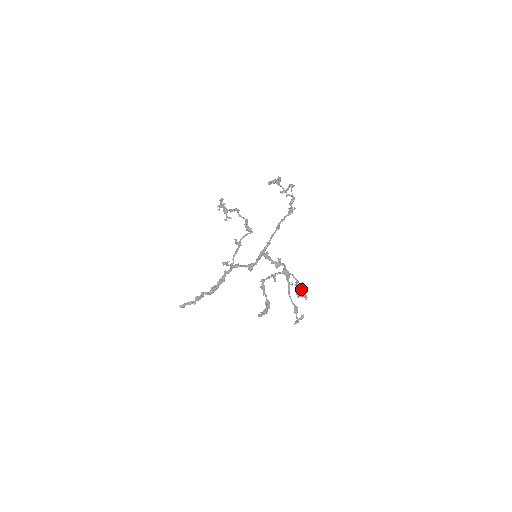
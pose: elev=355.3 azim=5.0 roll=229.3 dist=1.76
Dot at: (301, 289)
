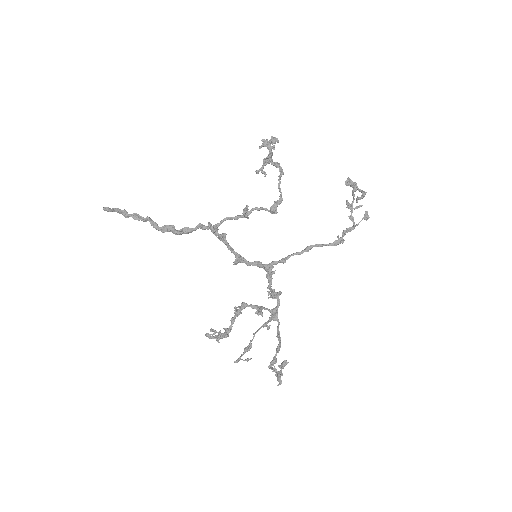
Dot at: (281, 365)
